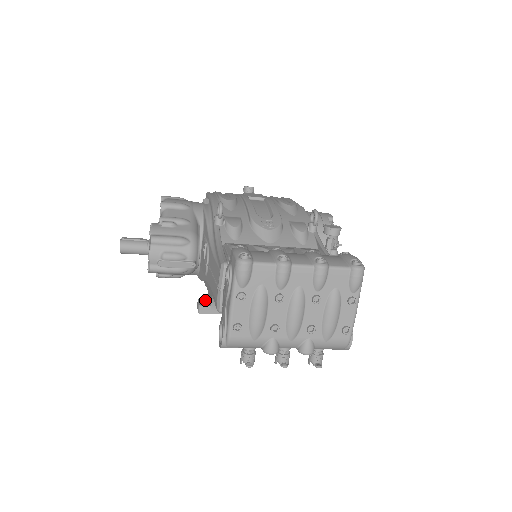
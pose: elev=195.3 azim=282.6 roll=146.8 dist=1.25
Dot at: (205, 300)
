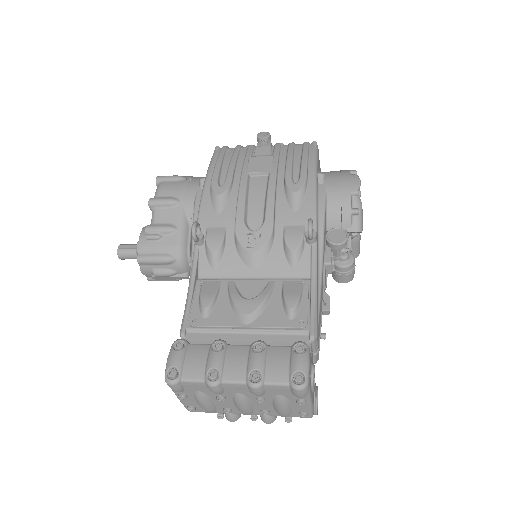
Dot at: occluded
